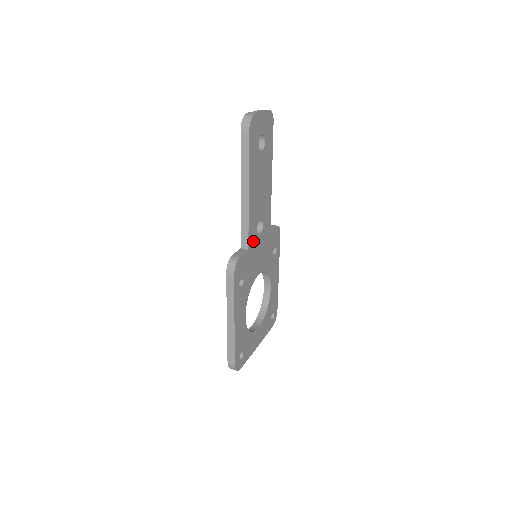
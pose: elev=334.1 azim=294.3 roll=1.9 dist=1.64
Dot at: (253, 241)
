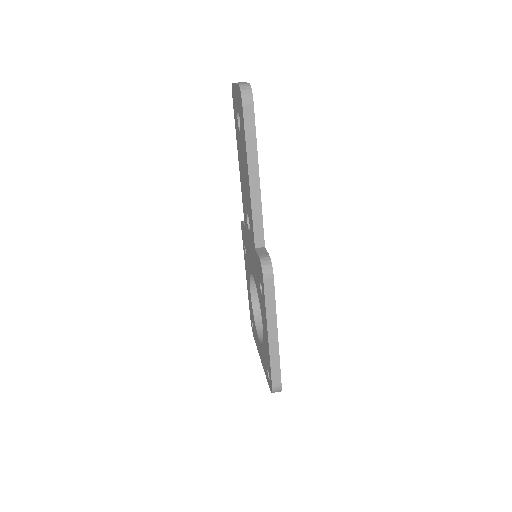
Dot at: occluded
